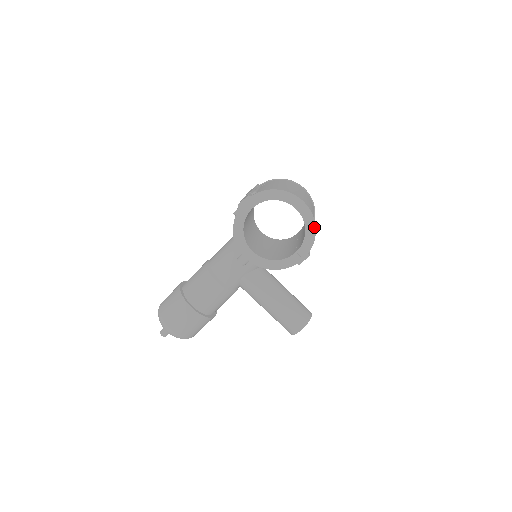
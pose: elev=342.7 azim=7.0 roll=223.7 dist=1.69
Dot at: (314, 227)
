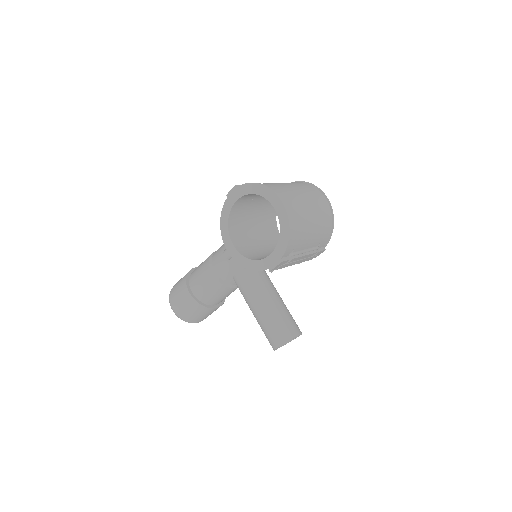
Dot at: (288, 231)
